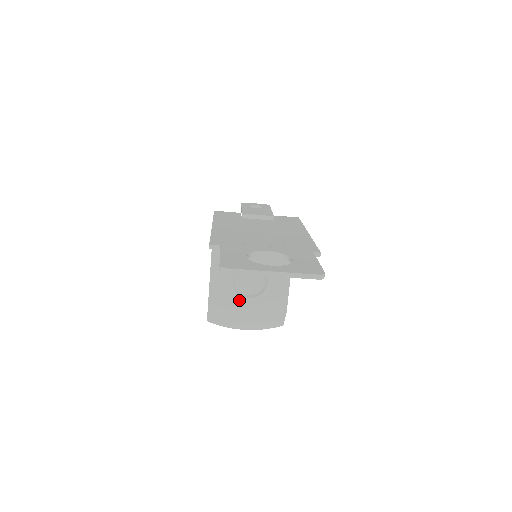
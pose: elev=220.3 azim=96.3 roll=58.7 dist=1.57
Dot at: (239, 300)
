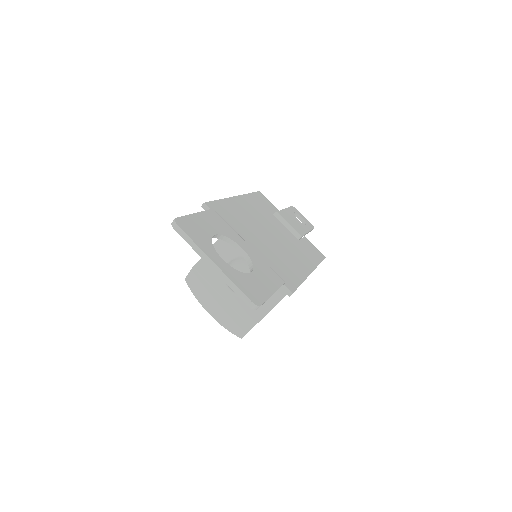
Dot at: (221, 284)
